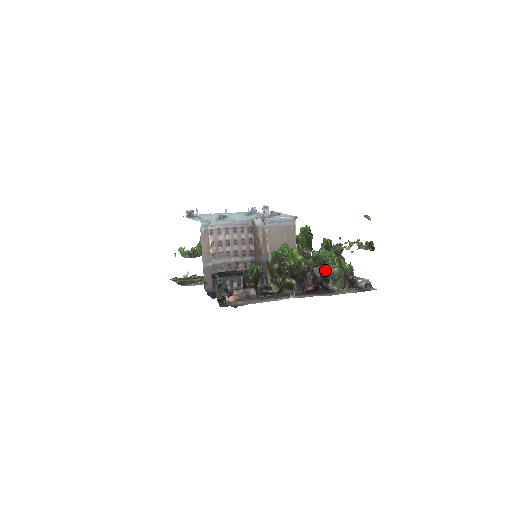
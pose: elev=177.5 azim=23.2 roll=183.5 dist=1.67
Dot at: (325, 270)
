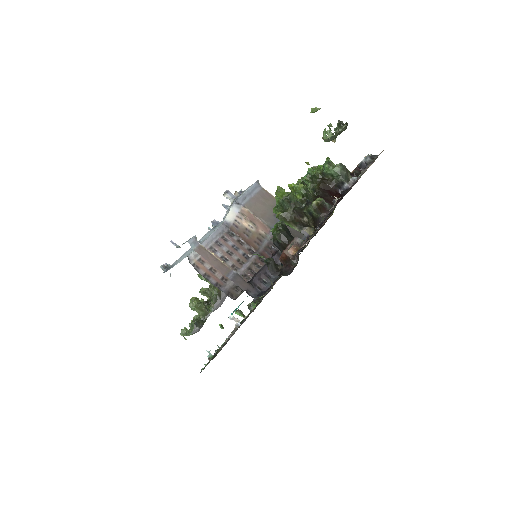
Dot at: (329, 179)
